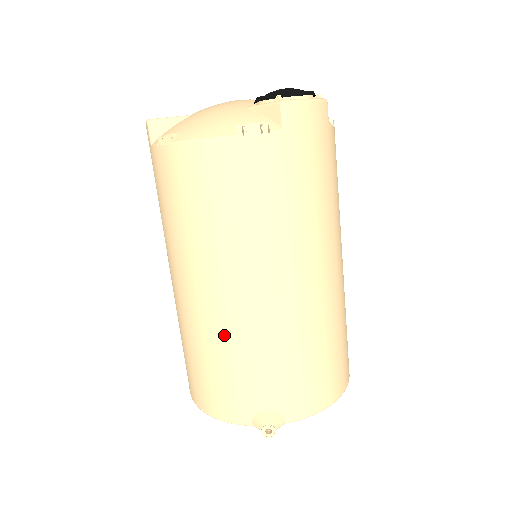
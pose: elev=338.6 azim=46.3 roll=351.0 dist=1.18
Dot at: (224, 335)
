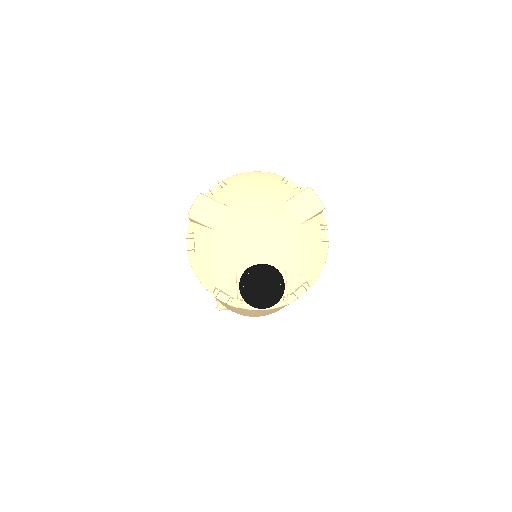
Dot at: occluded
